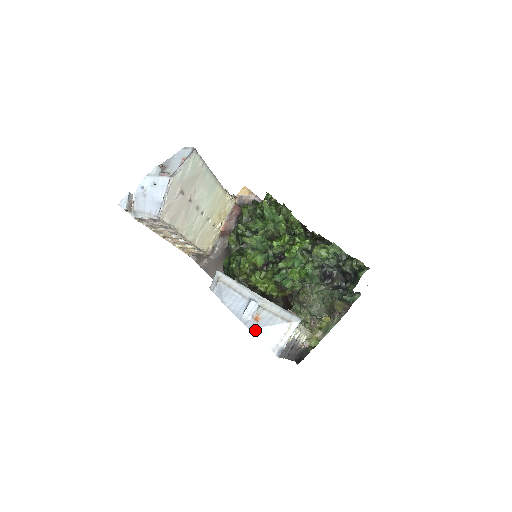
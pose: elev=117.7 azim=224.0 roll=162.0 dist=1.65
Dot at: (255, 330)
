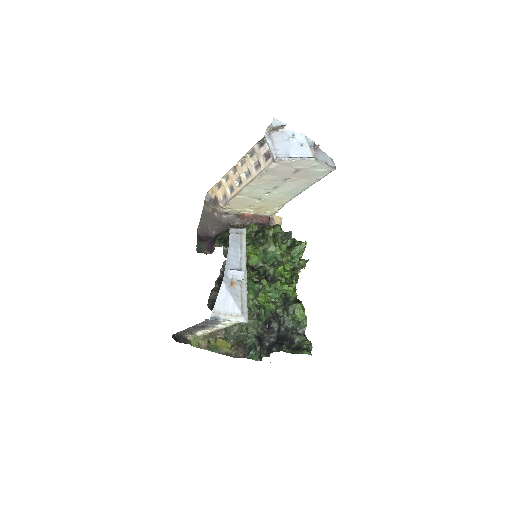
Dot at: (224, 287)
